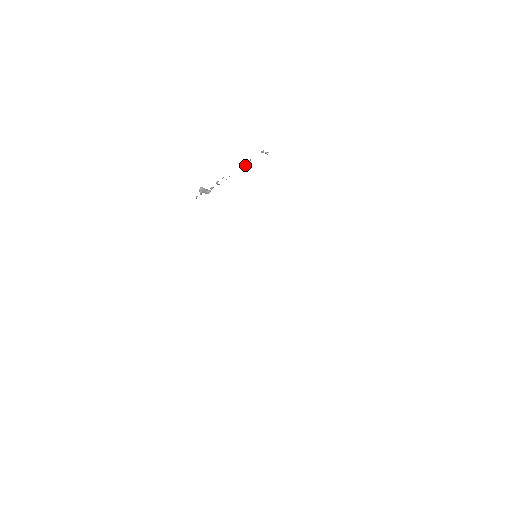
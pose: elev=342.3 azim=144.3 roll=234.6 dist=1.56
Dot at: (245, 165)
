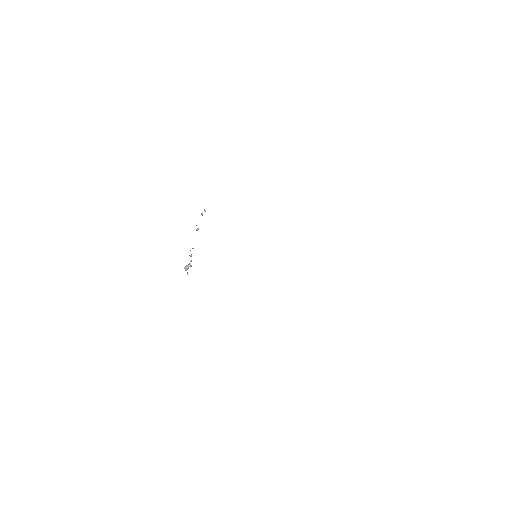
Dot at: occluded
